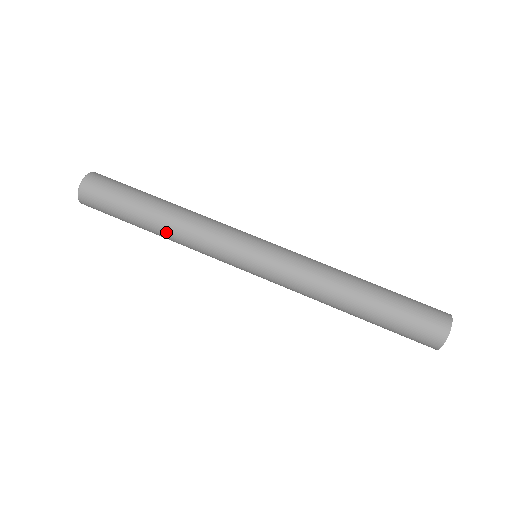
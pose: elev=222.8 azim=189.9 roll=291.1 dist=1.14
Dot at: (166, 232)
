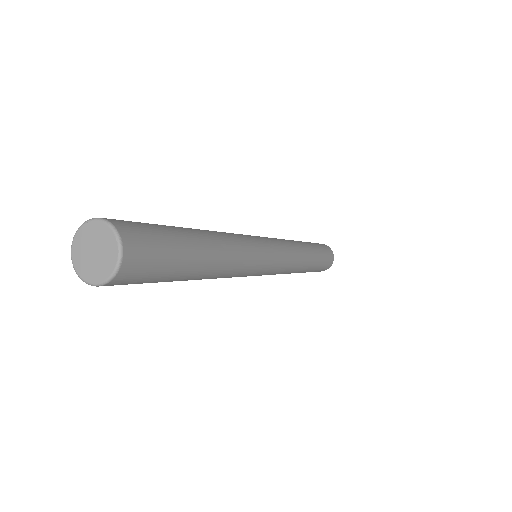
Dot at: occluded
